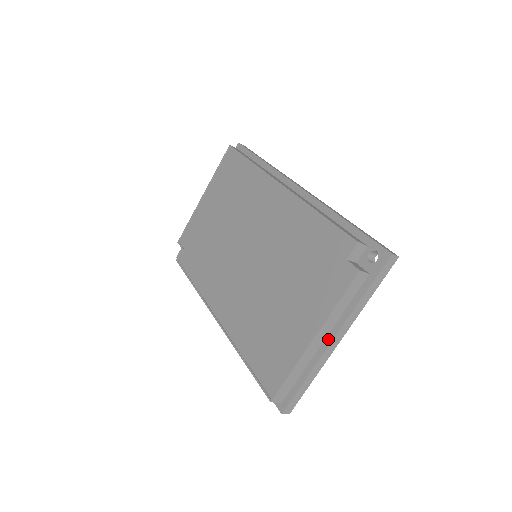
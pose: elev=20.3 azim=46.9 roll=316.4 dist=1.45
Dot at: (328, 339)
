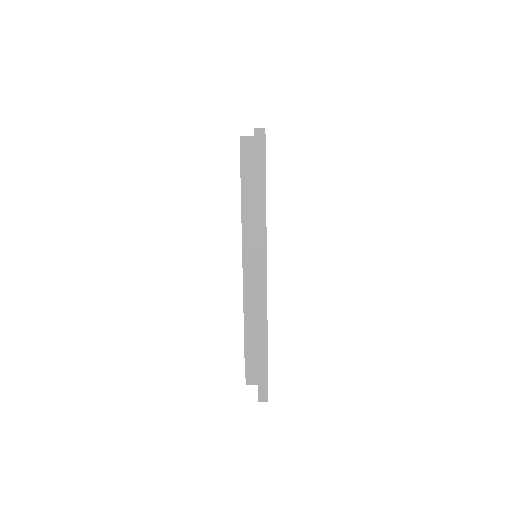
Dot at: occluded
